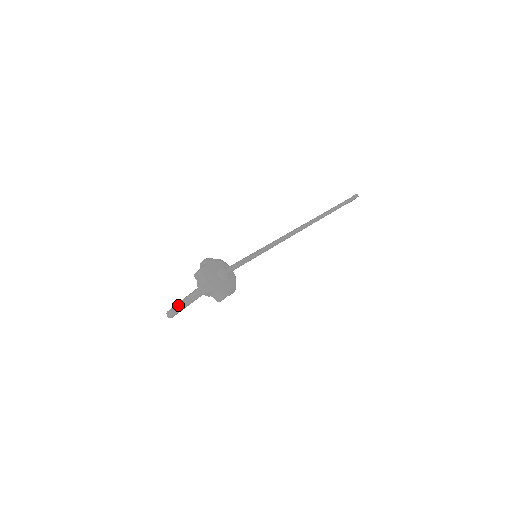
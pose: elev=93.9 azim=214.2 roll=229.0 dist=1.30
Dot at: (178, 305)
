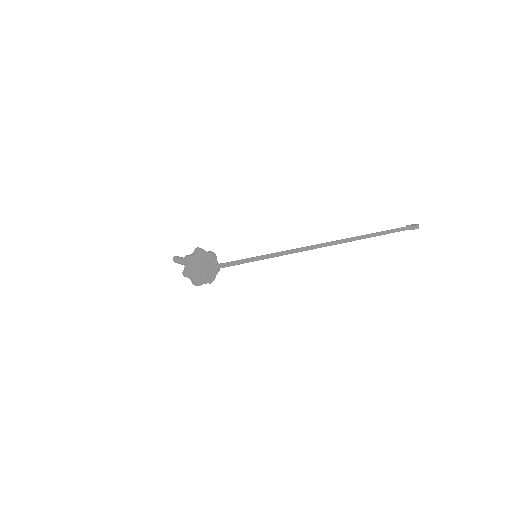
Dot at: (179, 260)
